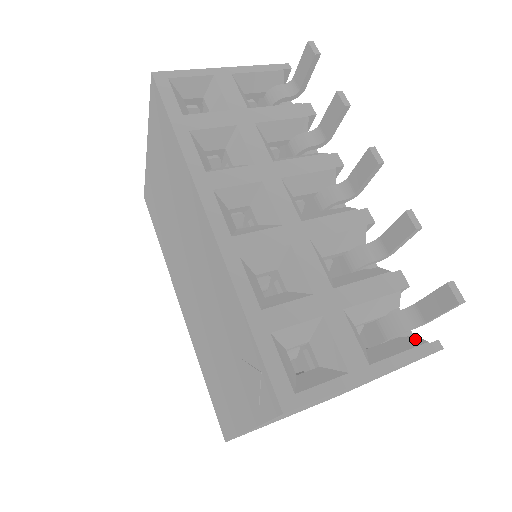
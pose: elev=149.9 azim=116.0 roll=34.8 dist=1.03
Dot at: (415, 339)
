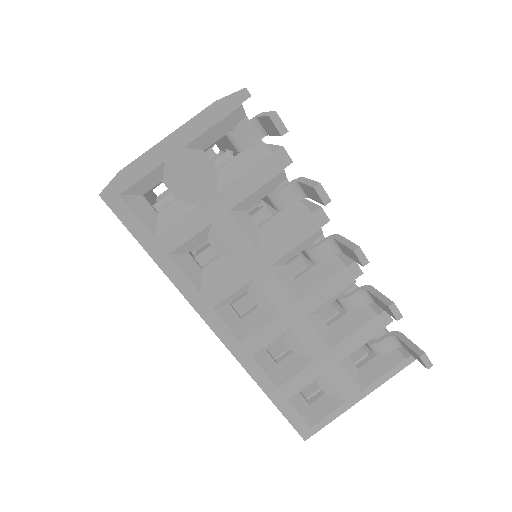
Dot at: (396, 354)
